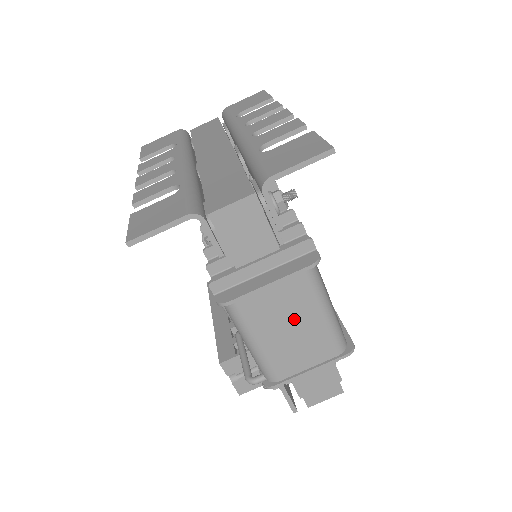
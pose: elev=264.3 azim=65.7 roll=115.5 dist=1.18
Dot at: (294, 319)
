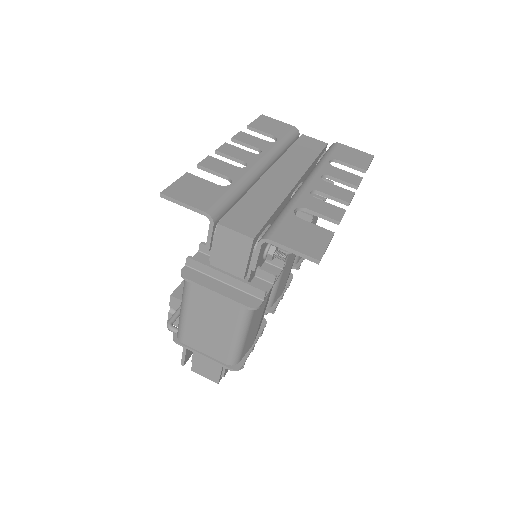
Dot at: (216, 322)
